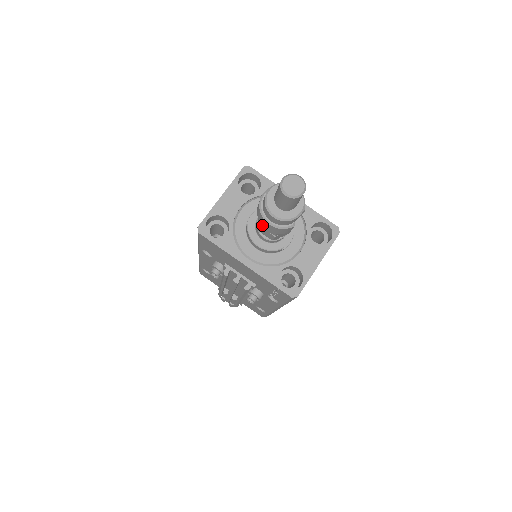
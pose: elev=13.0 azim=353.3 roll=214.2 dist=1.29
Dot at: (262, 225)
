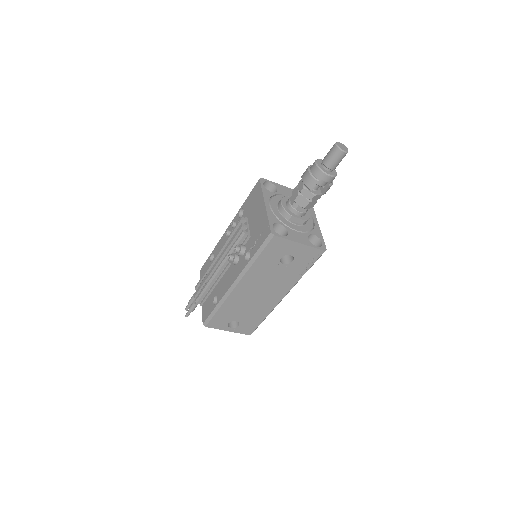
Dot at: (302, 176)
